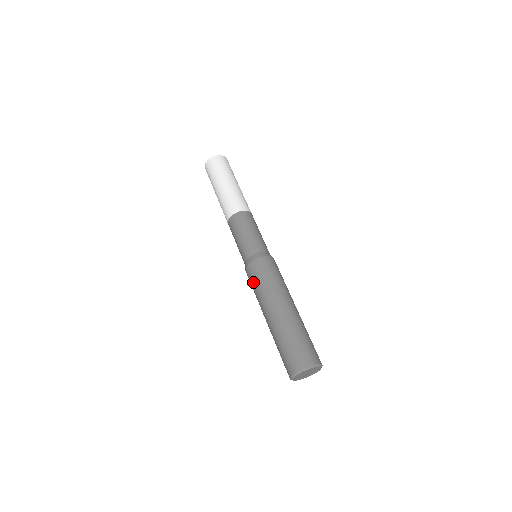
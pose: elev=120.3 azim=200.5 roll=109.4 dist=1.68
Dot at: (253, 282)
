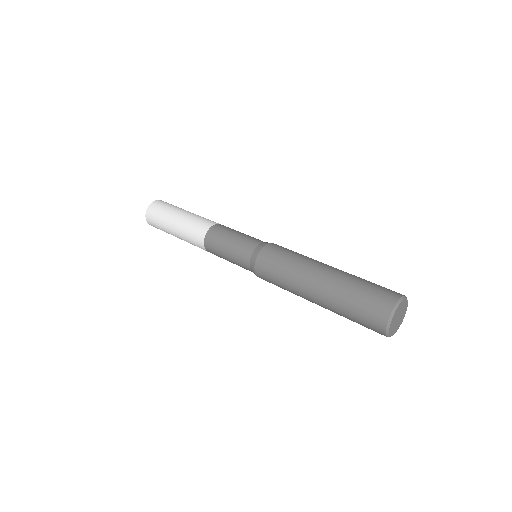
Dot at: (277, 260)
